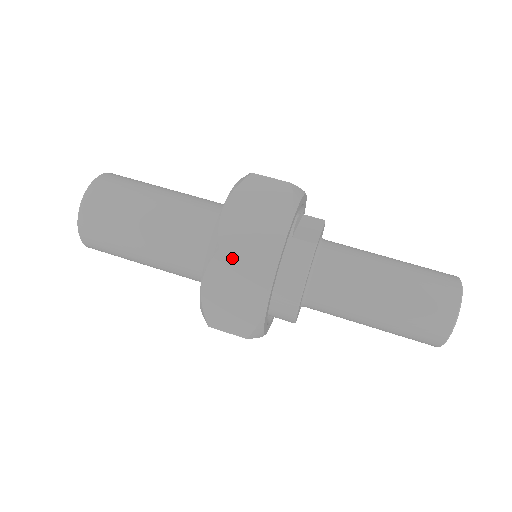
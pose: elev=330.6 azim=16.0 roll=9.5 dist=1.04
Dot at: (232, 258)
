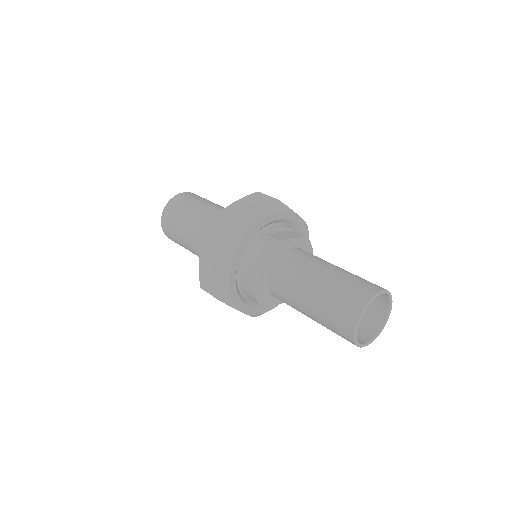
Dot at: (215, 233)
